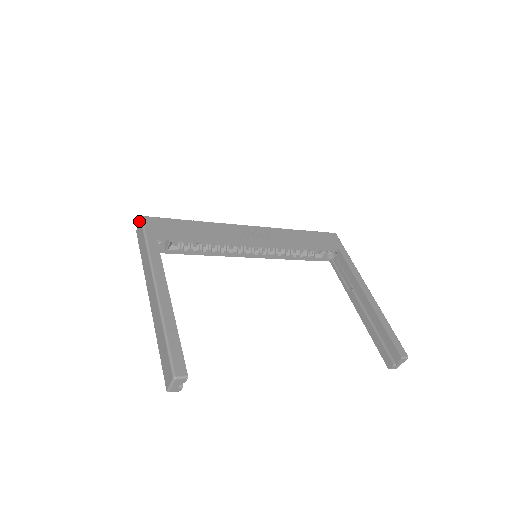
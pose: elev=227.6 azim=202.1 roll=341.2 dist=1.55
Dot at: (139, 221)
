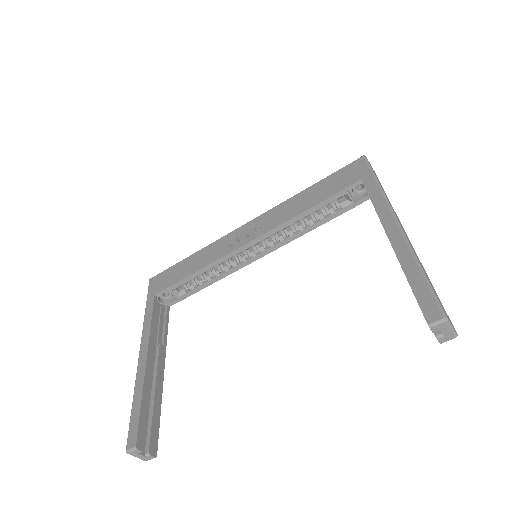
Dot at: occluded
